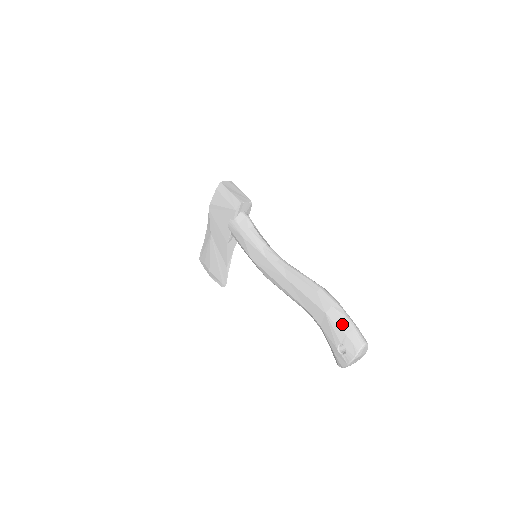
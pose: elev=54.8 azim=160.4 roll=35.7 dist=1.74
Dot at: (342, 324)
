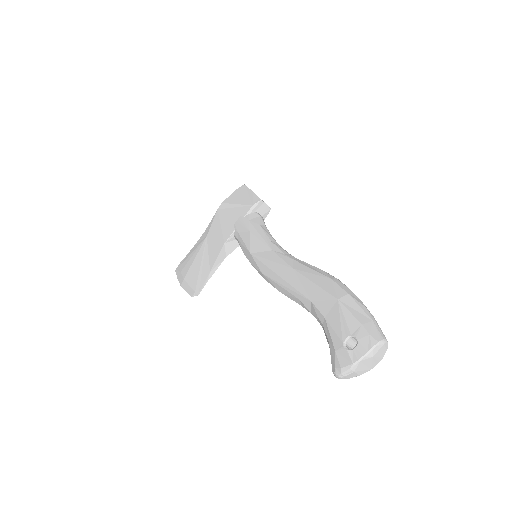
Dot at: (358, 313)
